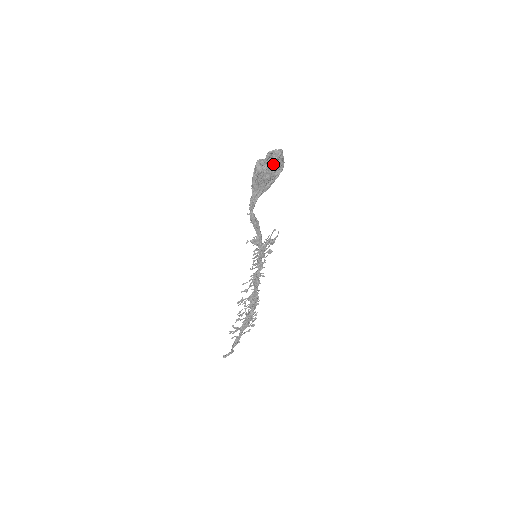
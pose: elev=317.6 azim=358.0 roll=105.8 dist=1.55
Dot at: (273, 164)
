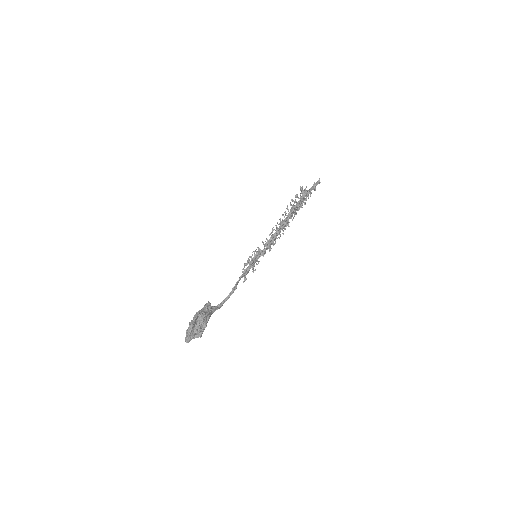
Dot at: (194, 326)
